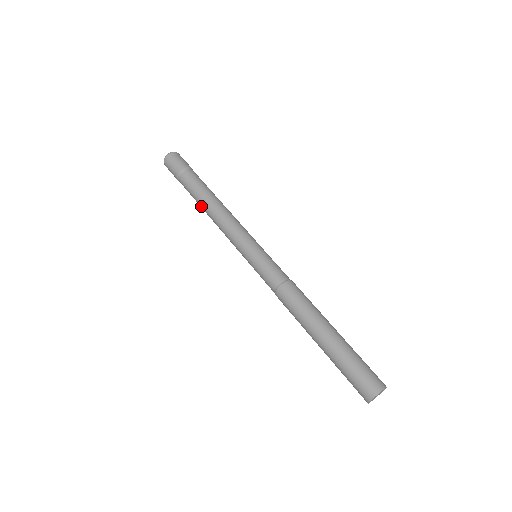
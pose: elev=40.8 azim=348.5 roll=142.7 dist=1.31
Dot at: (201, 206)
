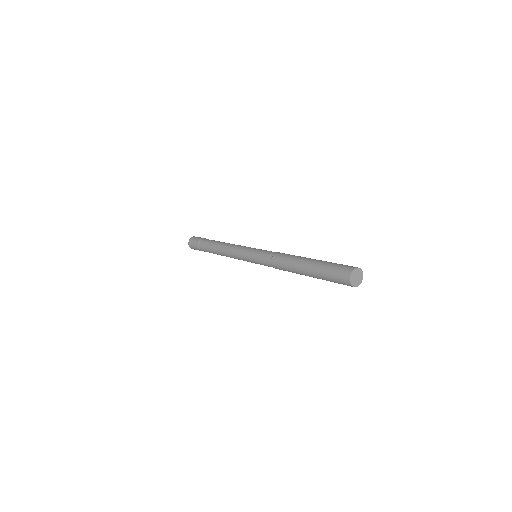
Dot at: (216, 253)
